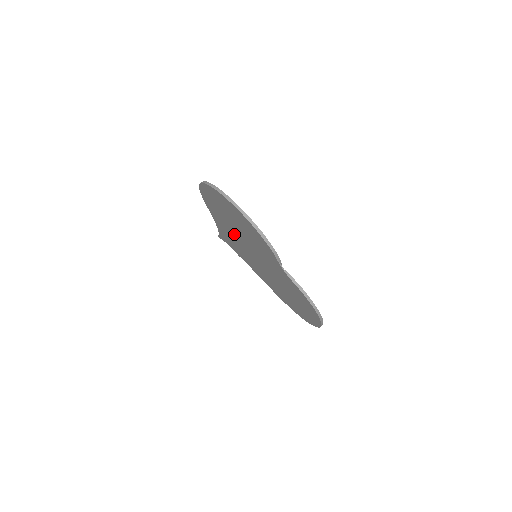
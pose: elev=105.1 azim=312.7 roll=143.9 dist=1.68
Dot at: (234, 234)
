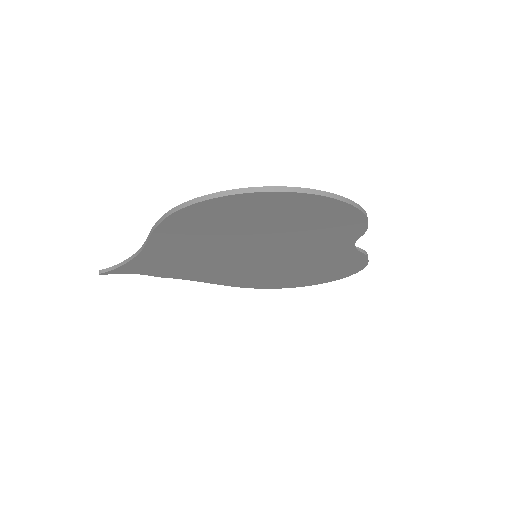
Dot at: (216, 248)
